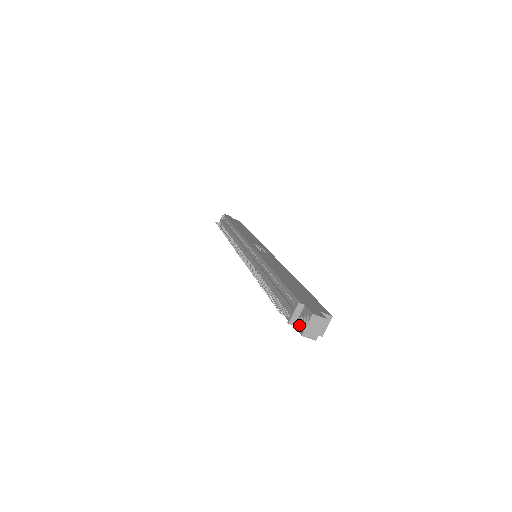
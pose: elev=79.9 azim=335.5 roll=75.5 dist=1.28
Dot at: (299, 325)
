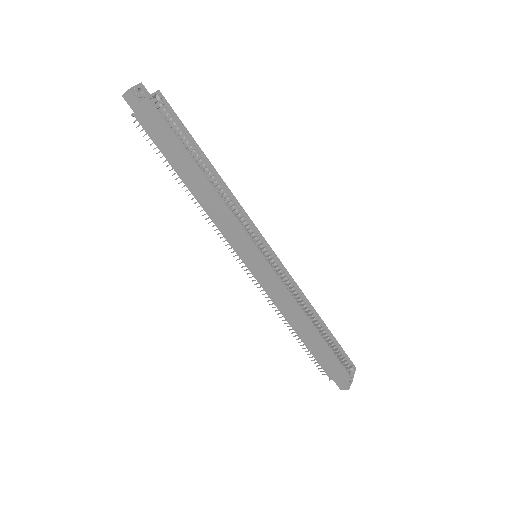
Dot at: (127, 100)
